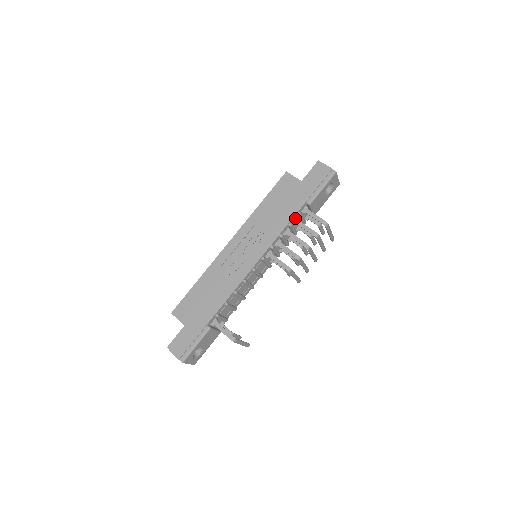
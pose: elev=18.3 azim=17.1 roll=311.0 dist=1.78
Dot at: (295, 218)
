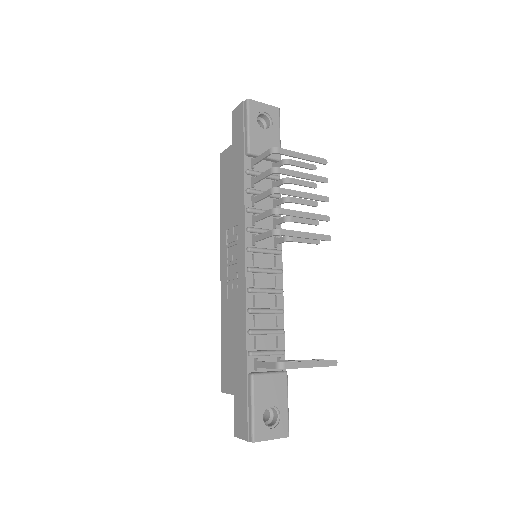
Dot at: (250, 180)
